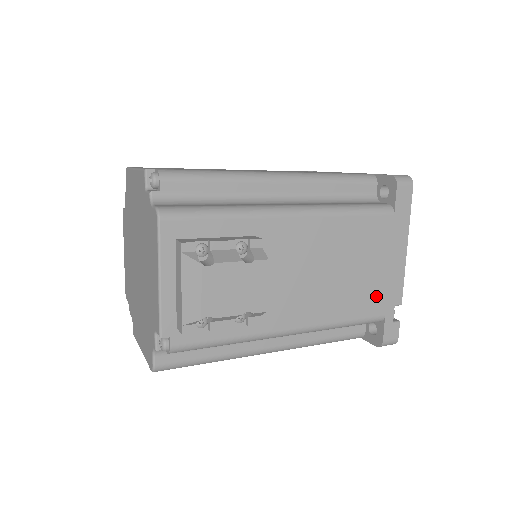
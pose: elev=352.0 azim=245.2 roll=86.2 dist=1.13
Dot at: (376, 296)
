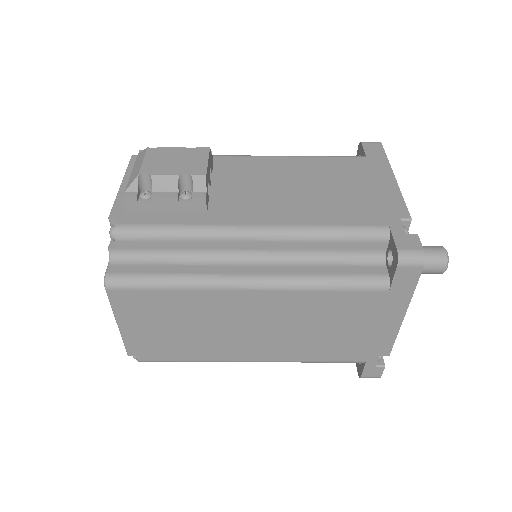
Dot at: (367, 209)
